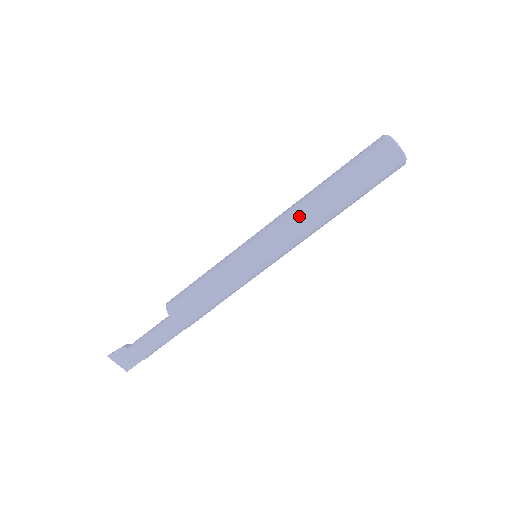
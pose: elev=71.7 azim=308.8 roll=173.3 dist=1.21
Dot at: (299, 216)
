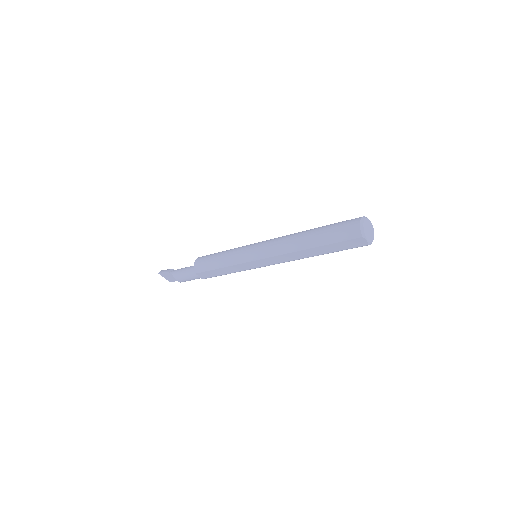
Dot at: (285, 252)
